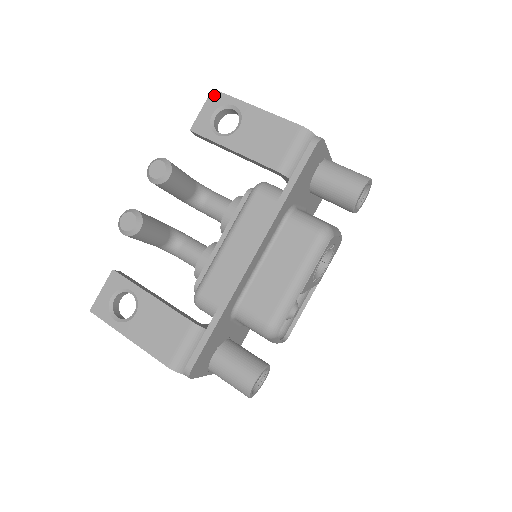
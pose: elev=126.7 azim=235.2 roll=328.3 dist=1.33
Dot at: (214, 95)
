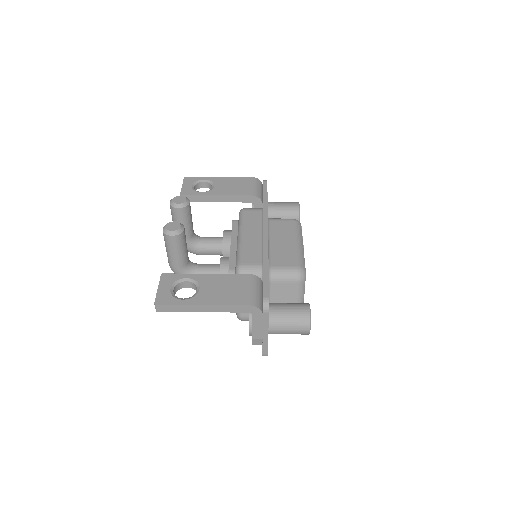
Dot at: (187, 179)
